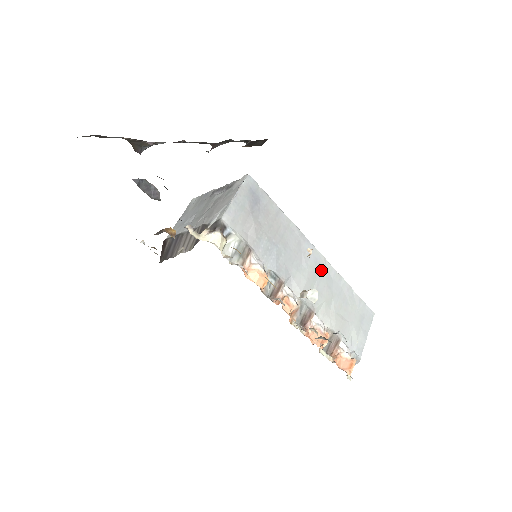
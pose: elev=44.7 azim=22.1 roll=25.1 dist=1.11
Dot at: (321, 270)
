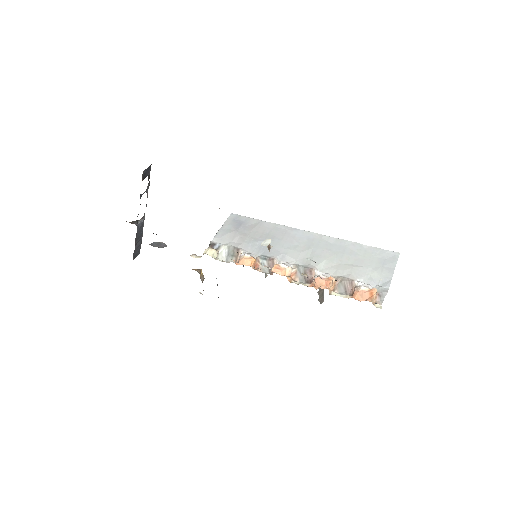
Dot at: (316, 242)
